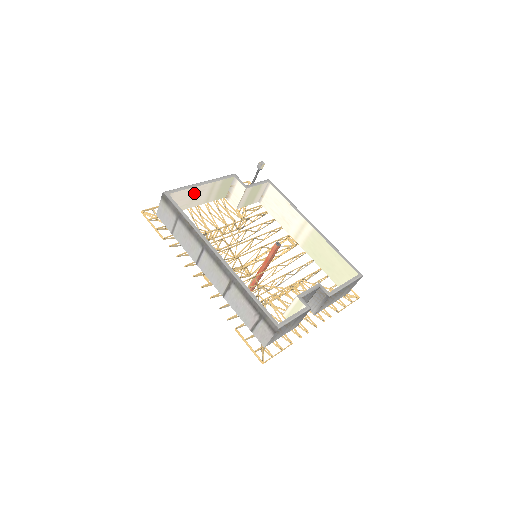
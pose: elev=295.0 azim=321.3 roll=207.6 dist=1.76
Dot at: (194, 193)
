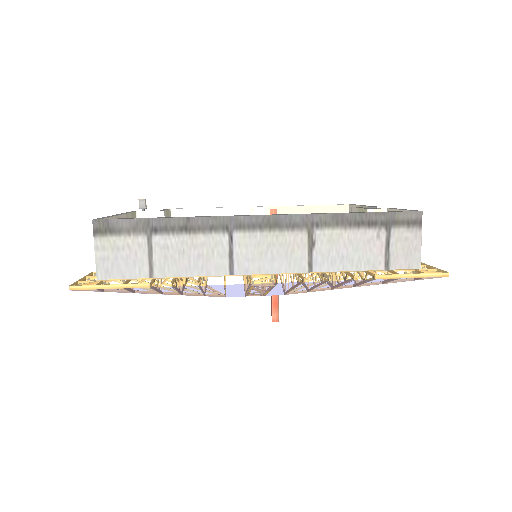
Dot at: occluded
